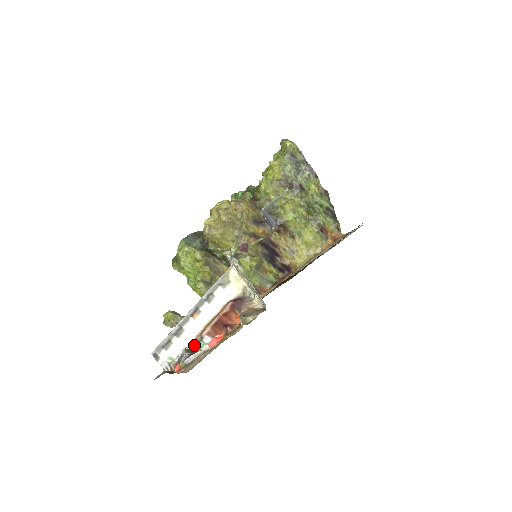
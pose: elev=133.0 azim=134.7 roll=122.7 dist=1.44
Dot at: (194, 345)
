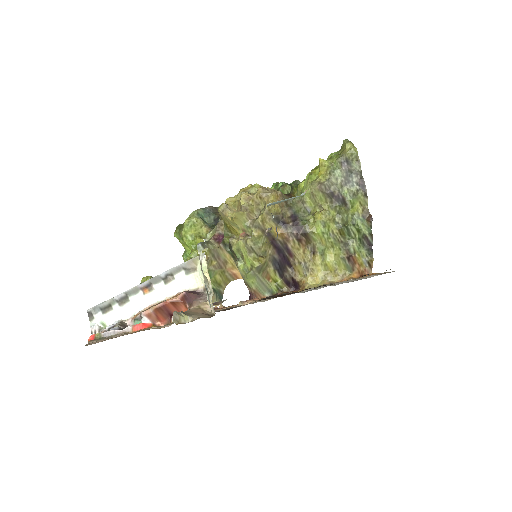
Dot at: (131, 321)
